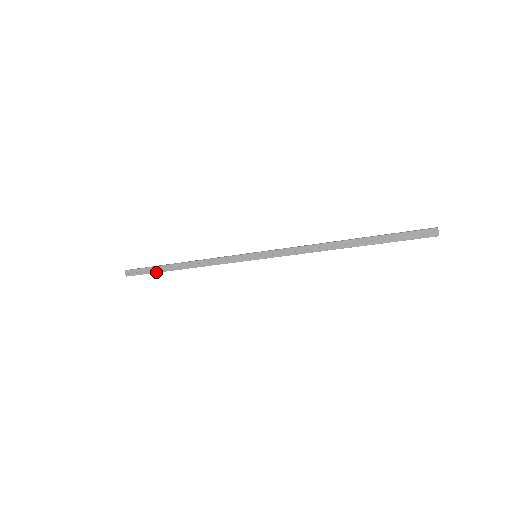
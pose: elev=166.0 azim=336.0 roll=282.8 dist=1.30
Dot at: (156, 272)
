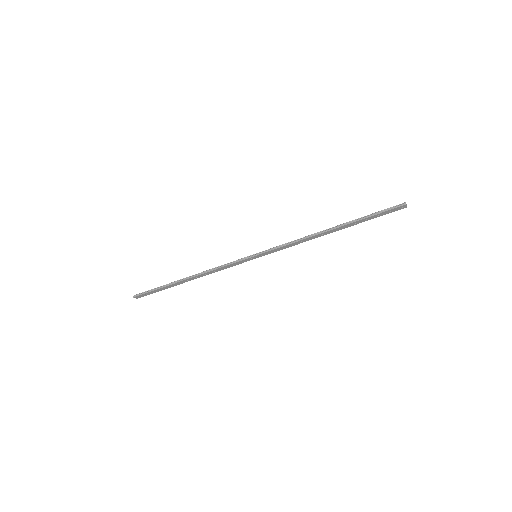
Dot at: occluded
